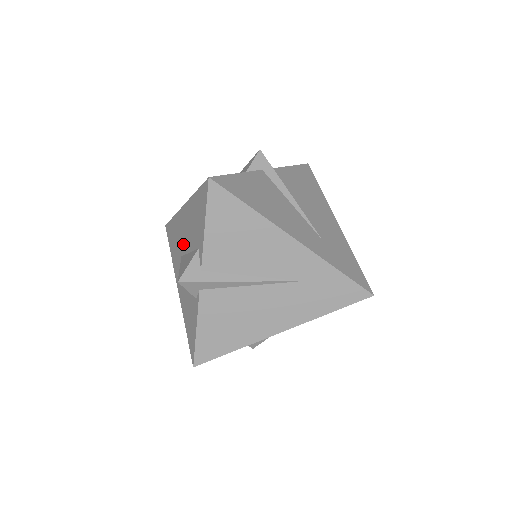
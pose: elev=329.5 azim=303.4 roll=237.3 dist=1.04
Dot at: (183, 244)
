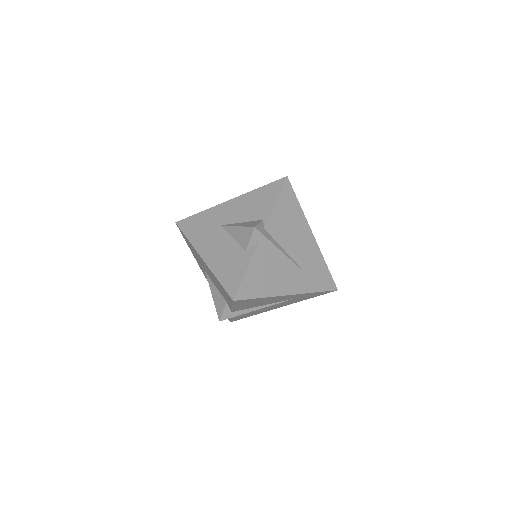
Dot at: (206, 272)
